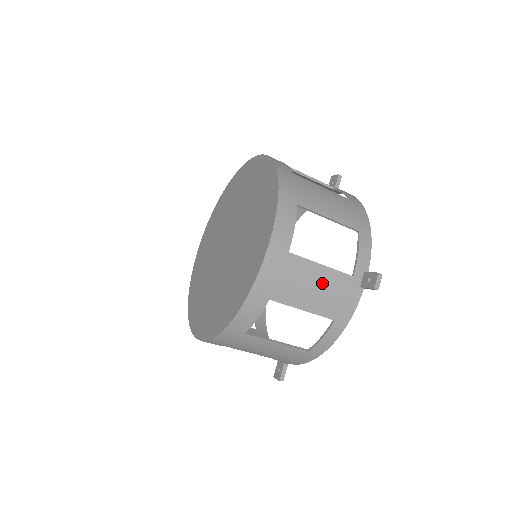
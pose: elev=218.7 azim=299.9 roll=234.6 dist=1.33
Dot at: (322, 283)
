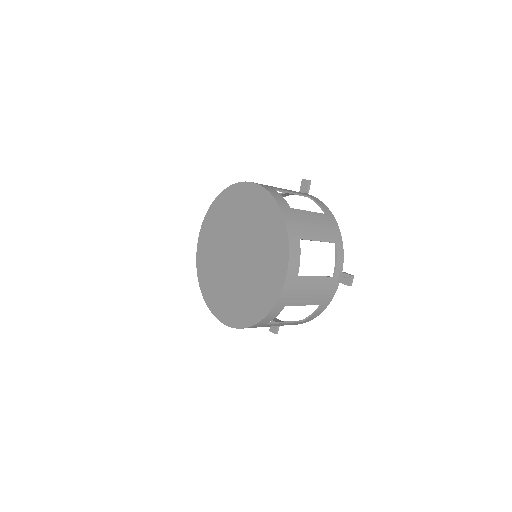
Dot at: (316, 287)
